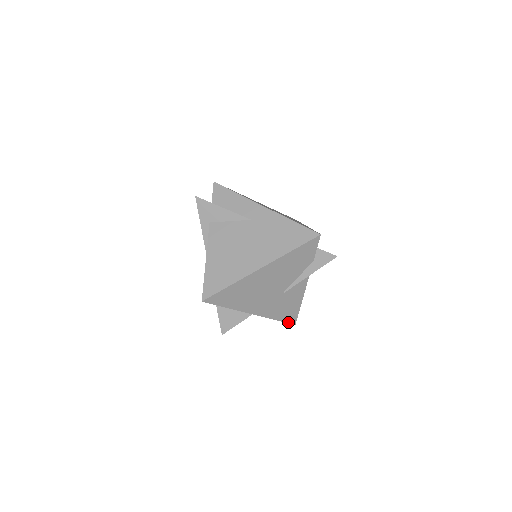
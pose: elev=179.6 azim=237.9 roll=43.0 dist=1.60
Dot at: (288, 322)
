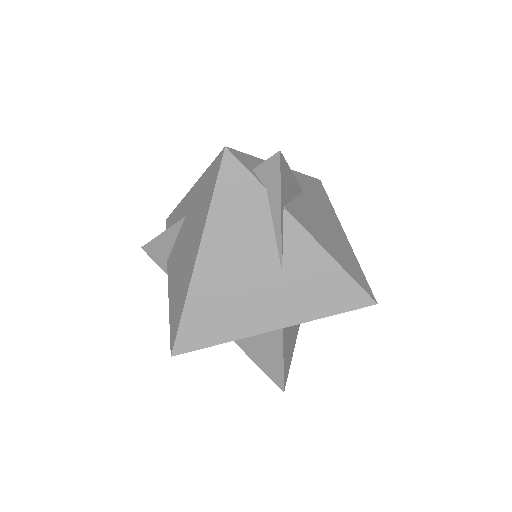
Dot at: (356, 307)
